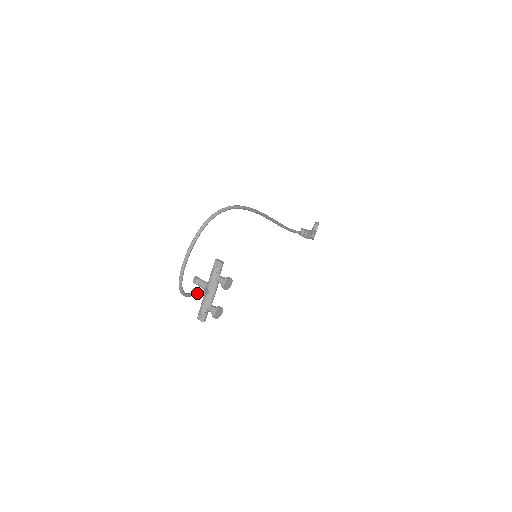
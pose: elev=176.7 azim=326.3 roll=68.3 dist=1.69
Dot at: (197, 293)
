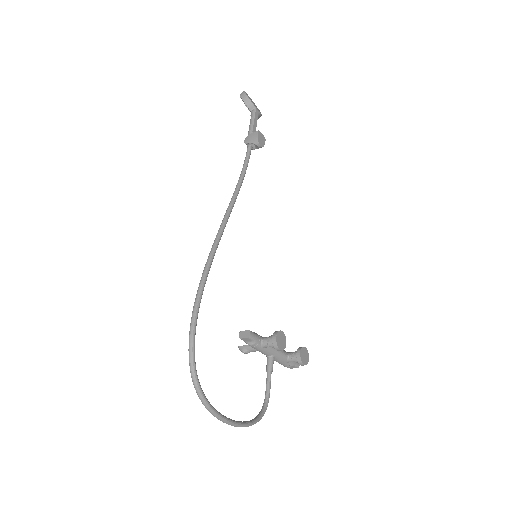
Dot at: (269, 381)
